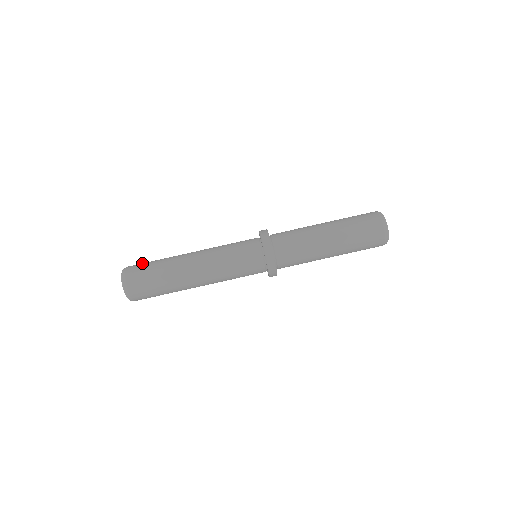
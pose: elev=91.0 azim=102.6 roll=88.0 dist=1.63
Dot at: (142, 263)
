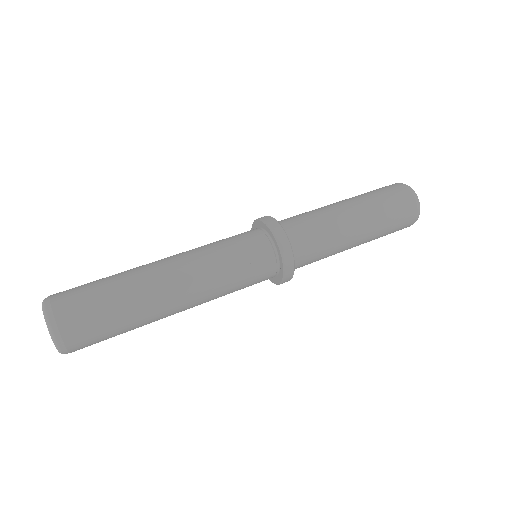
Dot at: (77, 288)
